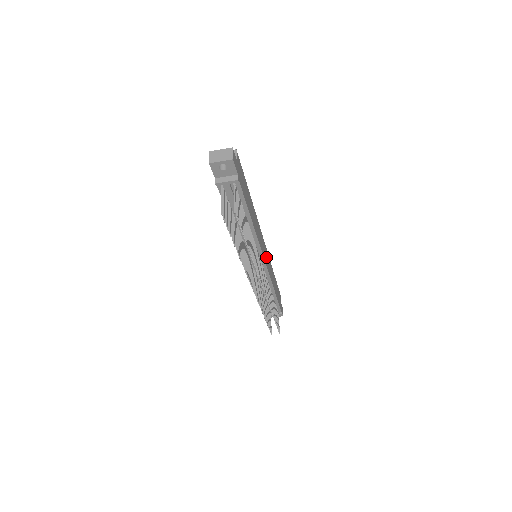
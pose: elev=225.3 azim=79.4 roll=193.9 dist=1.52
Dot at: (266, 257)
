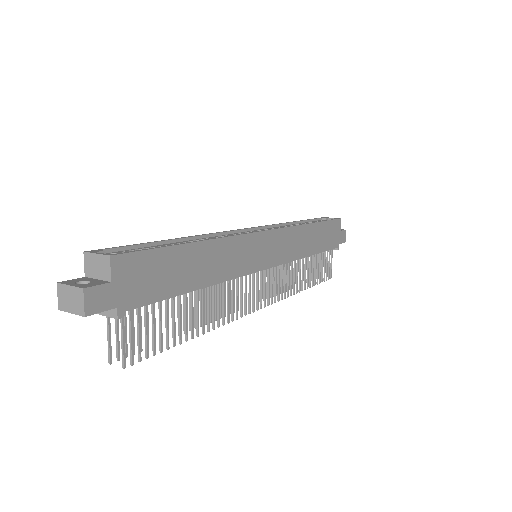
Dot at: (276, 248)
